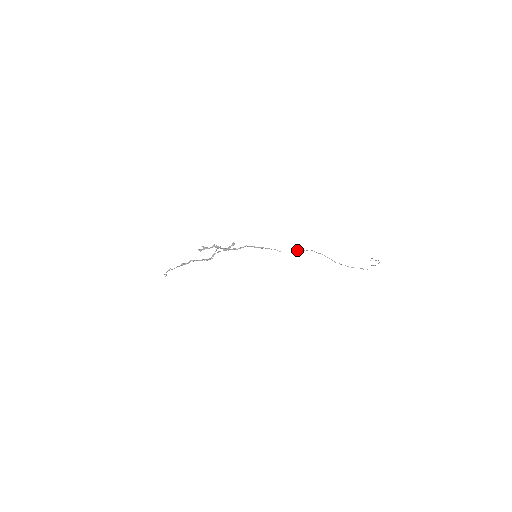
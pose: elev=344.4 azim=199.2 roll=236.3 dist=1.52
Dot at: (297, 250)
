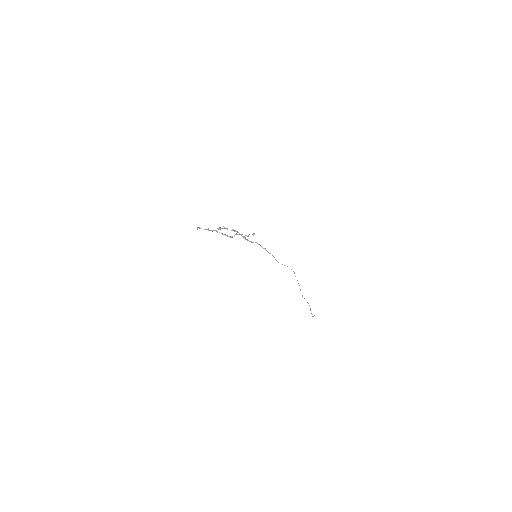
Dot at: occluded
